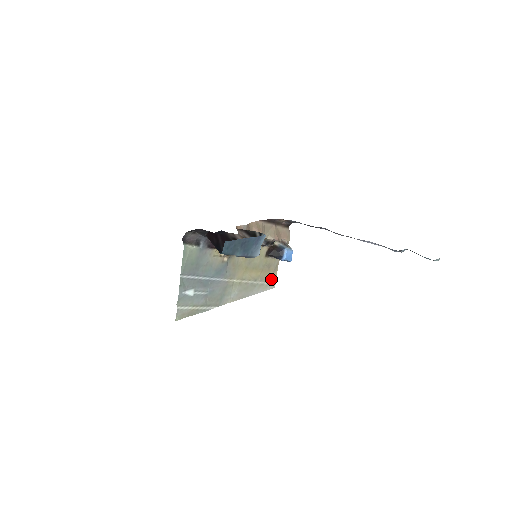
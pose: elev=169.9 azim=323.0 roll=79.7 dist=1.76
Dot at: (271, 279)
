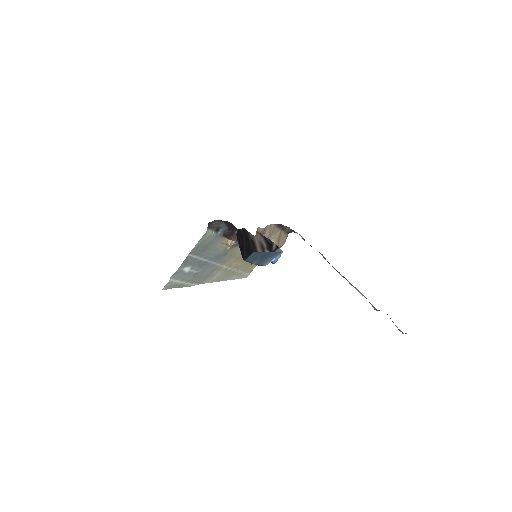
Dot at: (249, 270)
